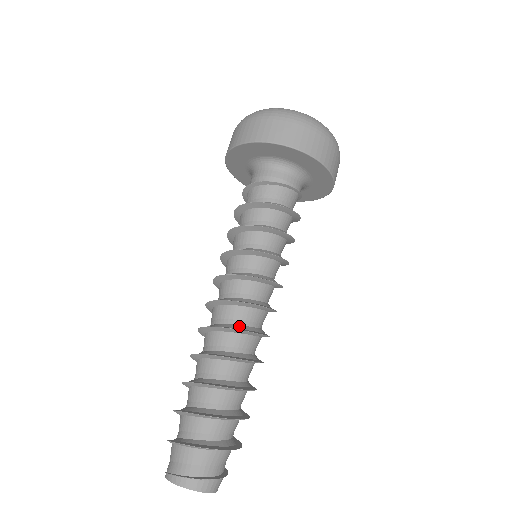
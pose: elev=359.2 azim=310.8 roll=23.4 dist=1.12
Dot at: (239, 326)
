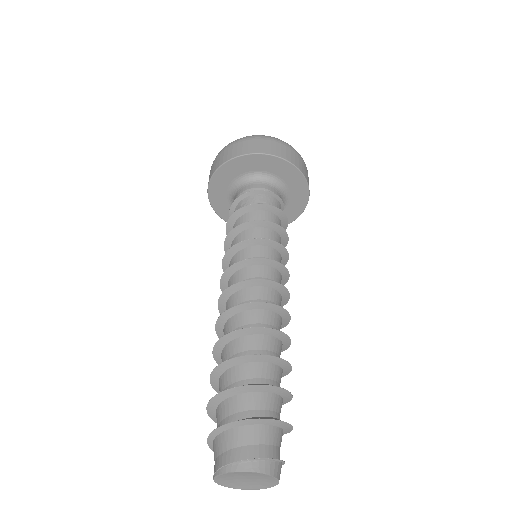
Dot at: occluded
